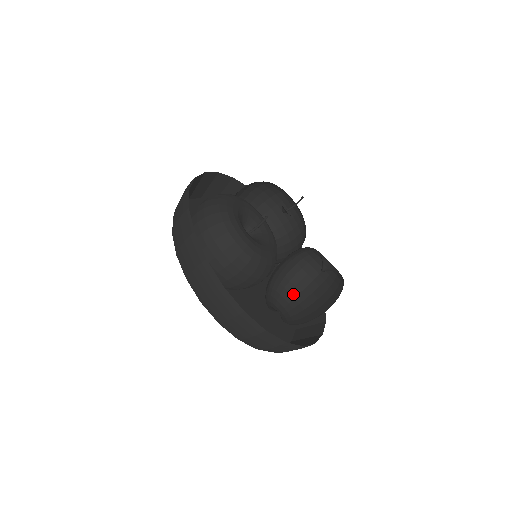
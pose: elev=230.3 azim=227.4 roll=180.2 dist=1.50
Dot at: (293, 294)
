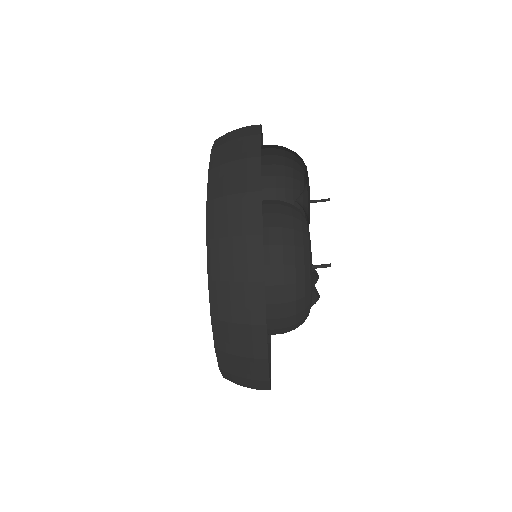
Dot at: occluded
